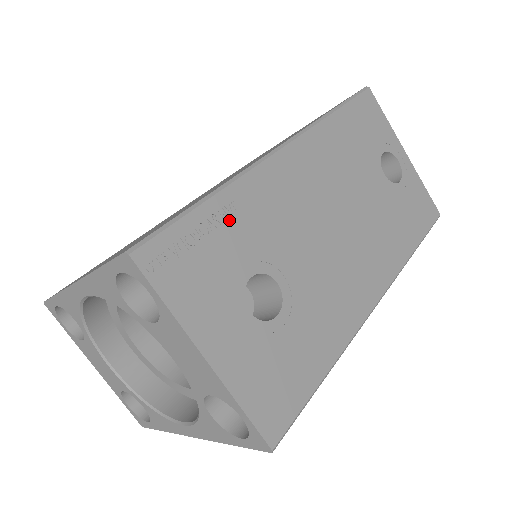
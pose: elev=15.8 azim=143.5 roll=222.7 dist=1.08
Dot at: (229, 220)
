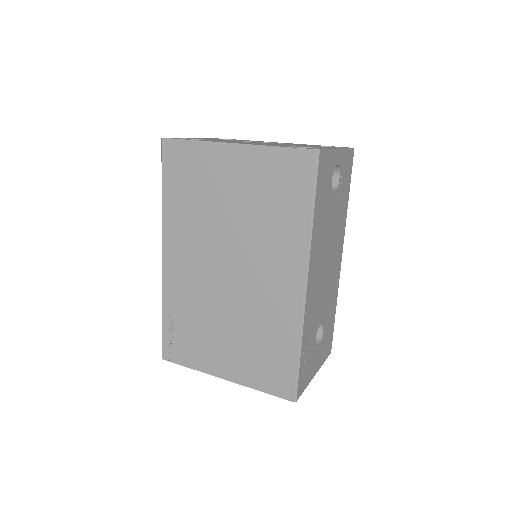
Dot at: (306, 343)
